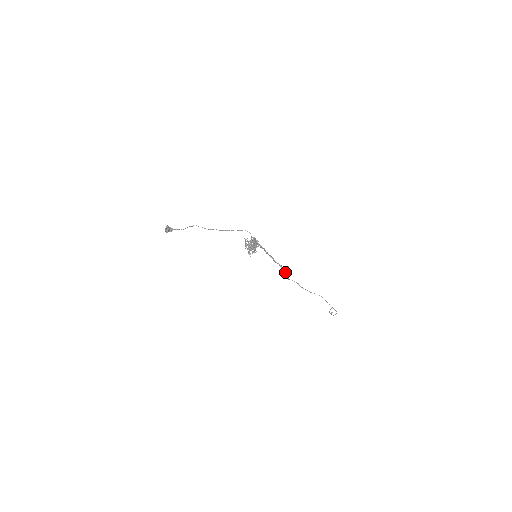
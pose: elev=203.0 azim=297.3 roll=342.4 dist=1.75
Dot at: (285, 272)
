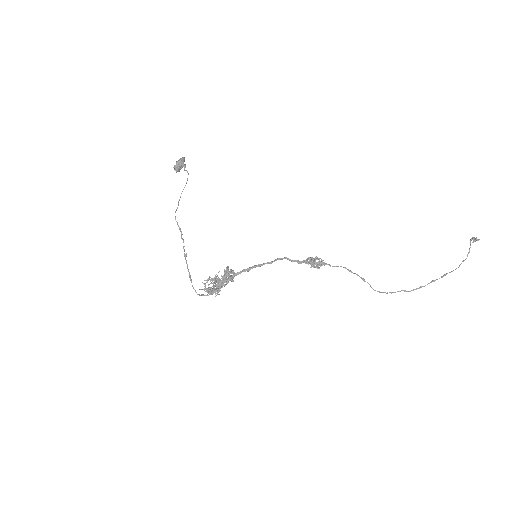
Dot at: (311, 266)
